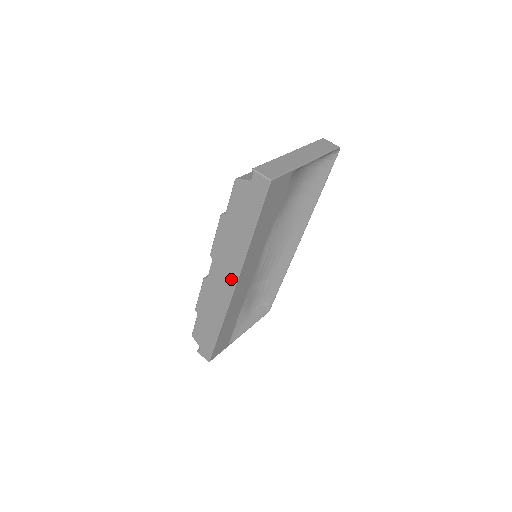
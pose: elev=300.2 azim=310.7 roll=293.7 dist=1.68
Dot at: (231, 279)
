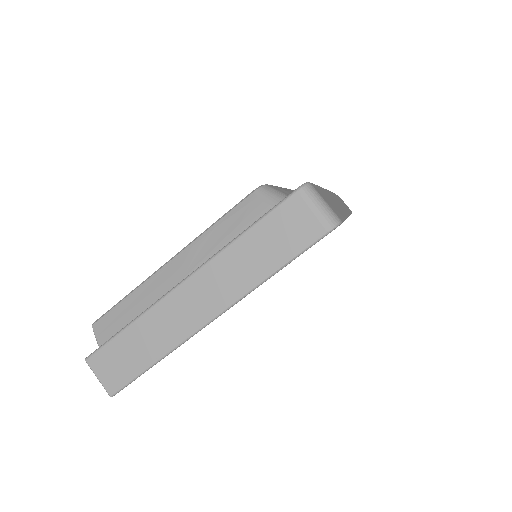
Dot at: occluded
